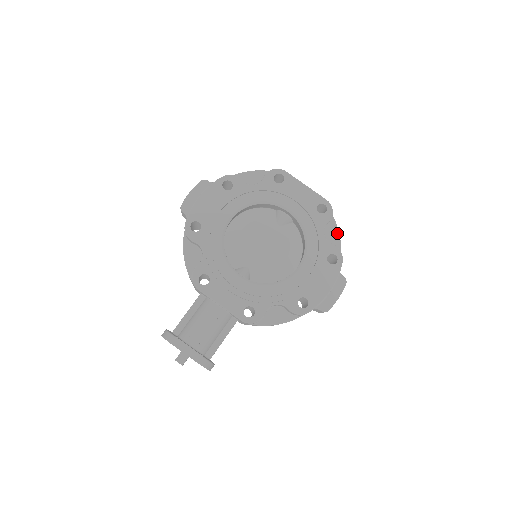
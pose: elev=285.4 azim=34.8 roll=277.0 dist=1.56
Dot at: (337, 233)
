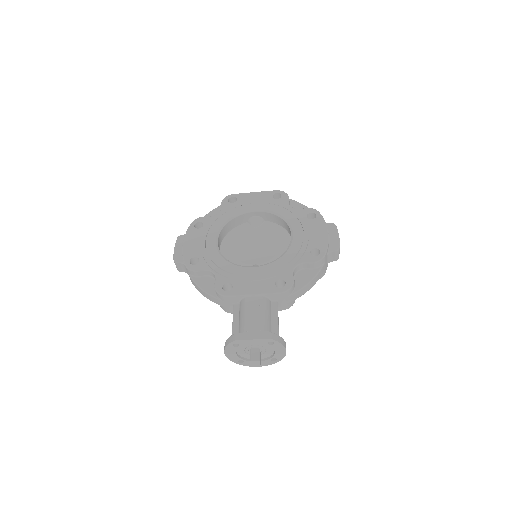
Dot at: (301, 205)
